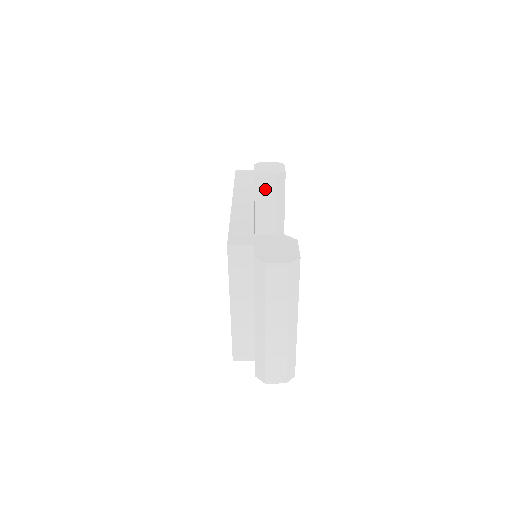
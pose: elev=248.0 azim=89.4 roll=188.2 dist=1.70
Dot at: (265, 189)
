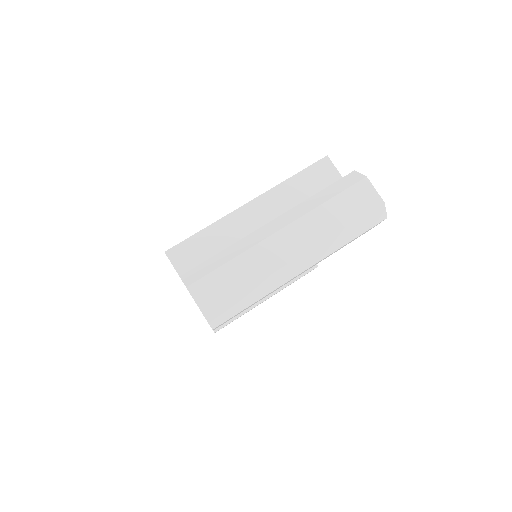
Dot at: occluded
